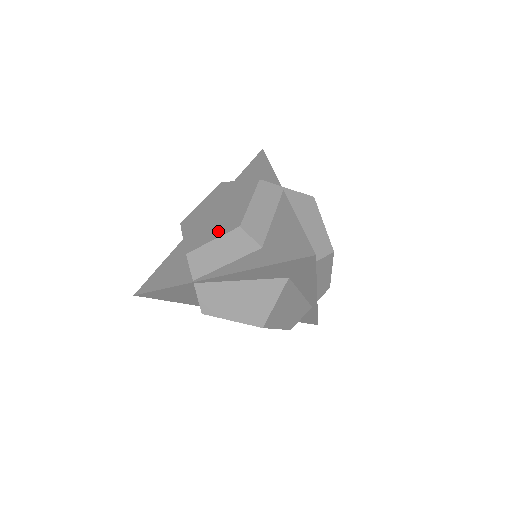
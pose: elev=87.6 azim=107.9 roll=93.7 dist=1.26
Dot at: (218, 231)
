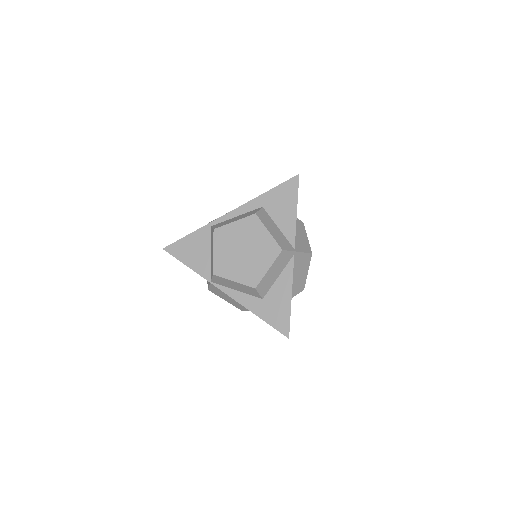
Dot at: (240, 276)
